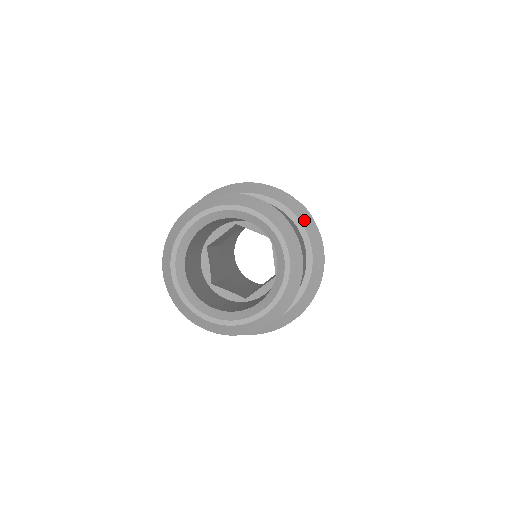
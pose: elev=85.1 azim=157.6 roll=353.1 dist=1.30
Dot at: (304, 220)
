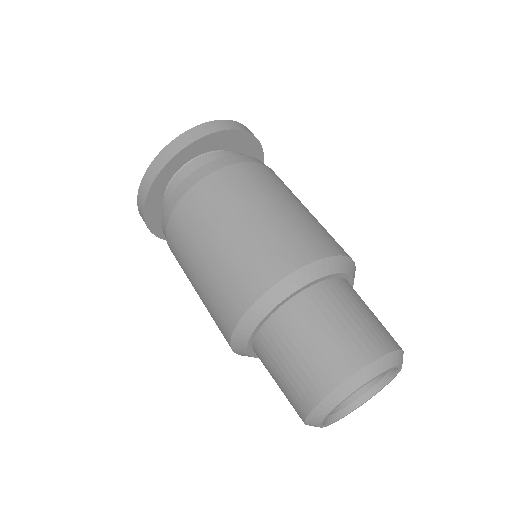
Dot at: occluded
